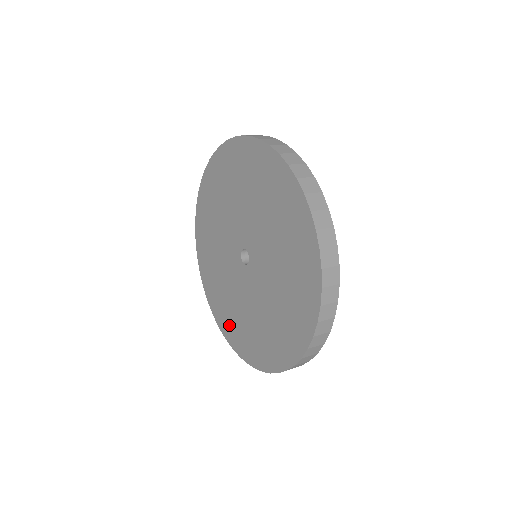
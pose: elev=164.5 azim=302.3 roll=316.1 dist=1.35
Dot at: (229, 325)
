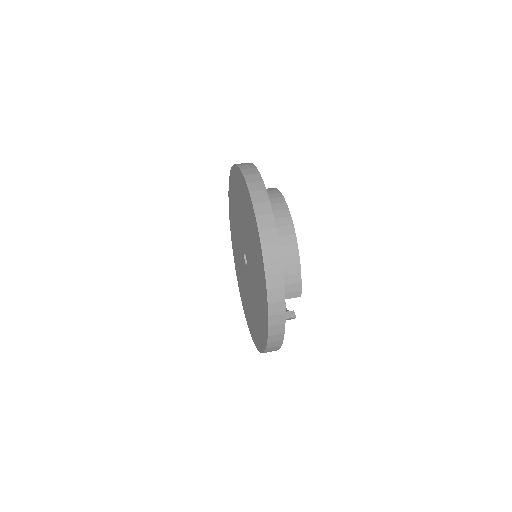
Dot at: (232, 226)
